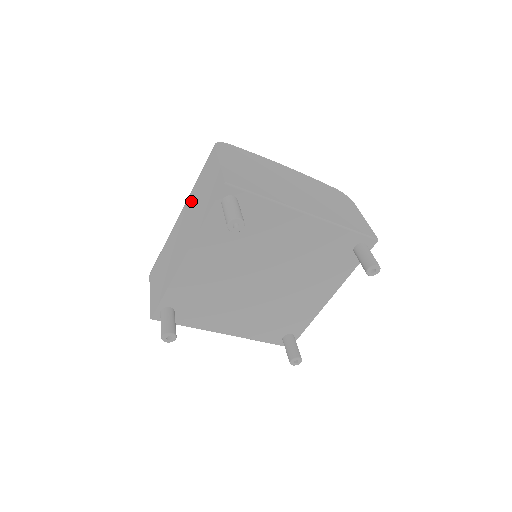
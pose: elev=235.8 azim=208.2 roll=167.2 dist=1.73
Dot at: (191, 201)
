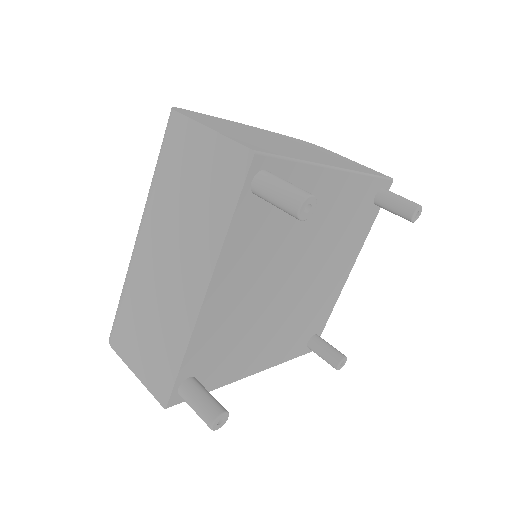
Dot at: (163, 209)
